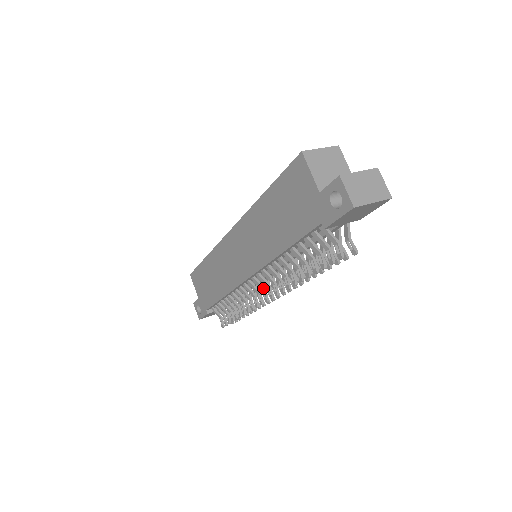
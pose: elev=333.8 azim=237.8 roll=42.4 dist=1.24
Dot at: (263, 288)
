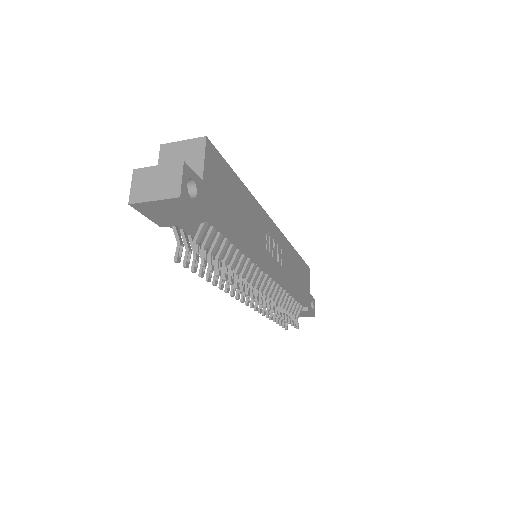
Dot at: occluded
